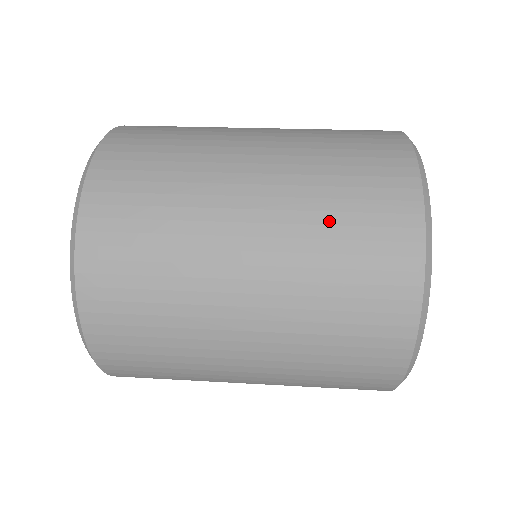
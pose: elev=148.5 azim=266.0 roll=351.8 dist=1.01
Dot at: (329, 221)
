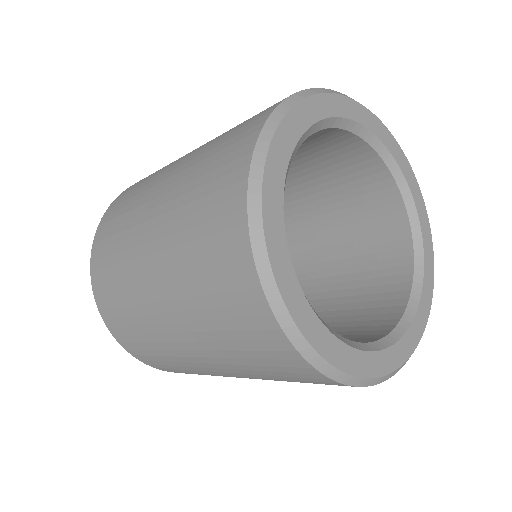
Dot at: (189, 252)
